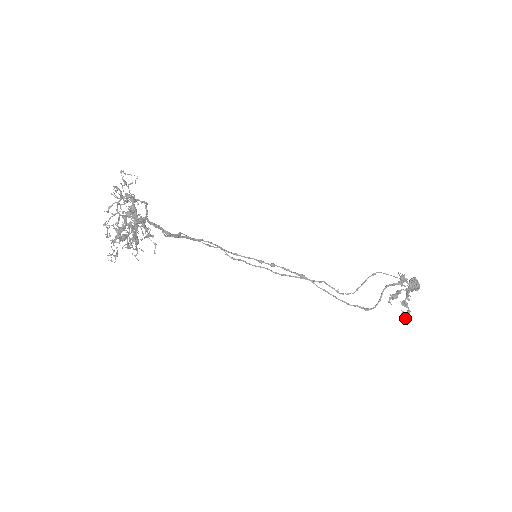
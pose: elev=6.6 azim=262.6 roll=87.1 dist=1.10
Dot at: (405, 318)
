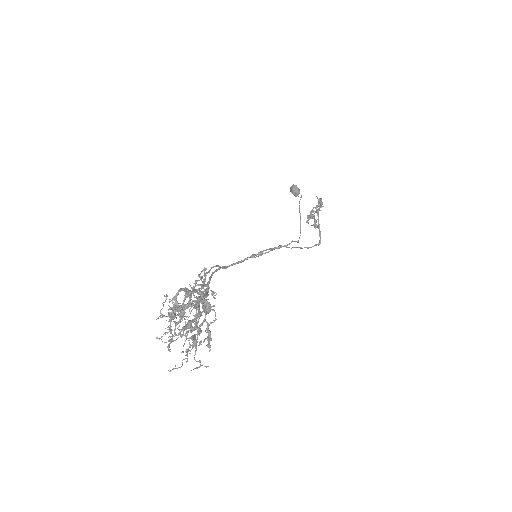
Dot at: occluded
